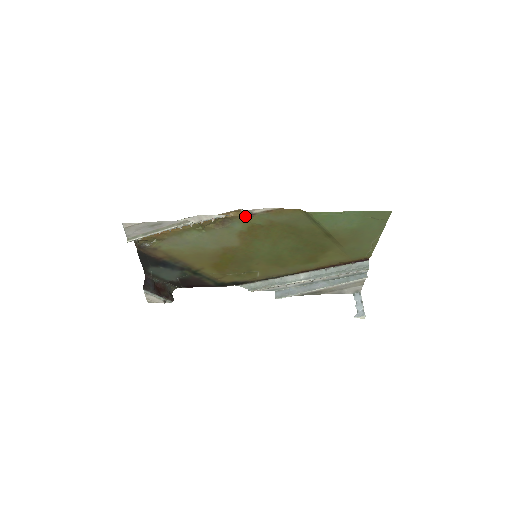
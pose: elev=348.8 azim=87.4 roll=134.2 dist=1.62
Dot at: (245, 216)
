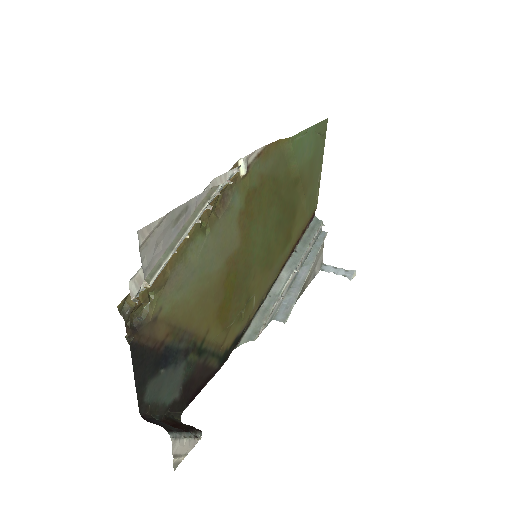
Dot at: (242, 174)
